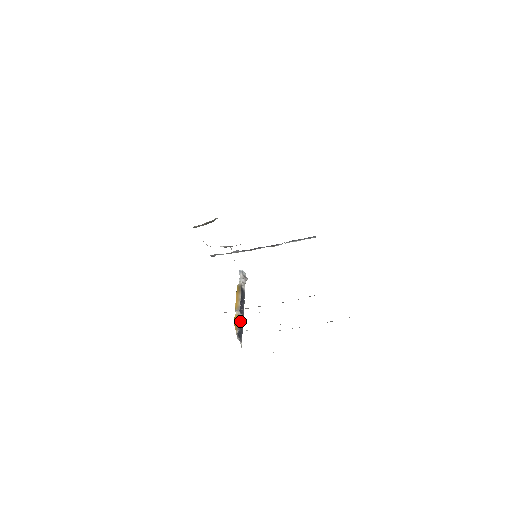
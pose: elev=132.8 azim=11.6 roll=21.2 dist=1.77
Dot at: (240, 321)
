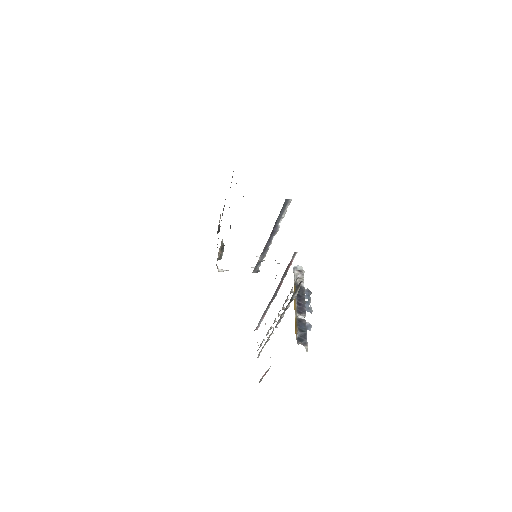
Dot at: (300, 323)
